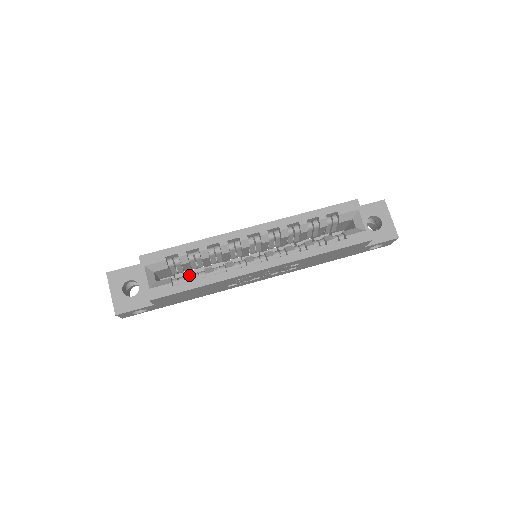
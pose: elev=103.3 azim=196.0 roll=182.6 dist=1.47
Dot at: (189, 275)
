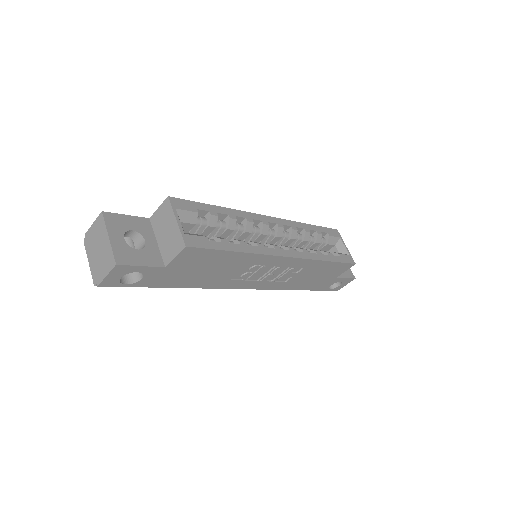
Dot at: occluded
